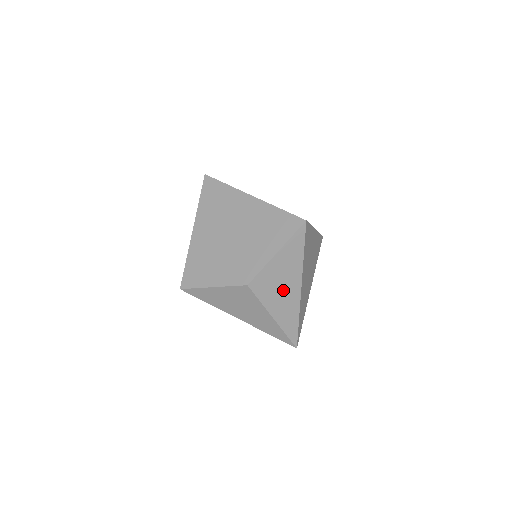
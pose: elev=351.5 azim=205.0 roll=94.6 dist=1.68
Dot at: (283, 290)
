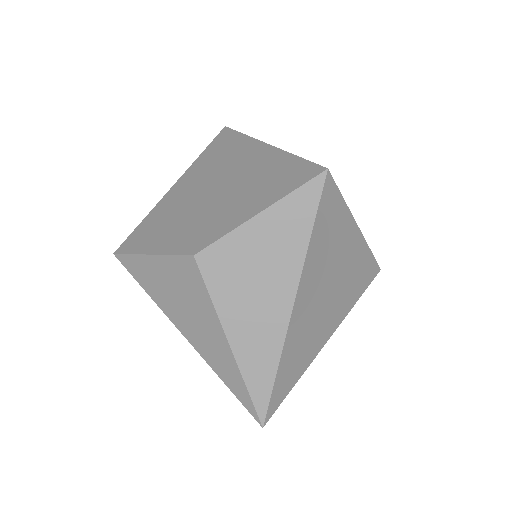
Dot at: (258, 293)
